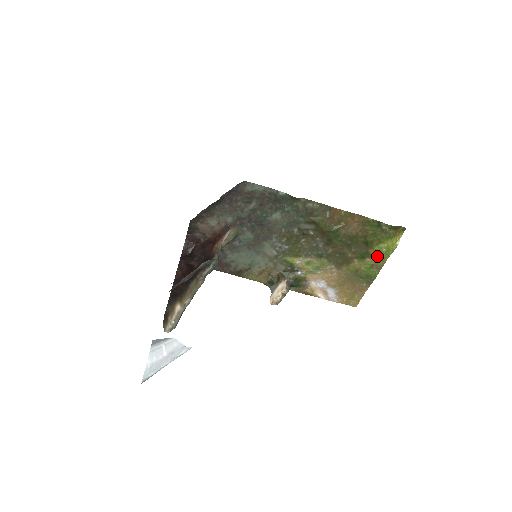
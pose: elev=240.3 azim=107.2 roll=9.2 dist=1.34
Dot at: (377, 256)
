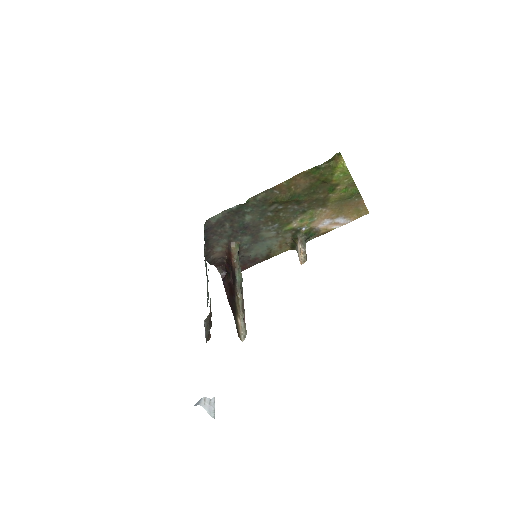
Dot at: (342, 181)
